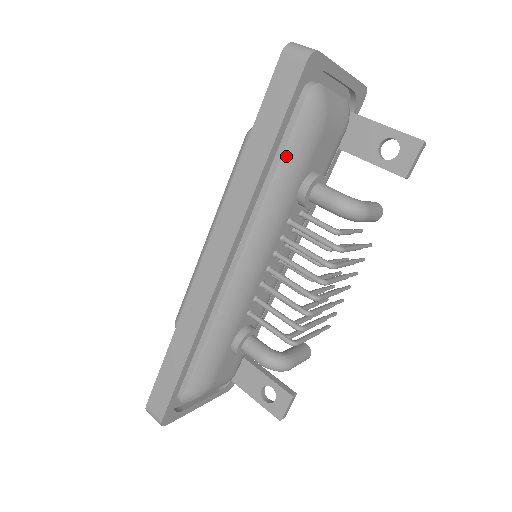
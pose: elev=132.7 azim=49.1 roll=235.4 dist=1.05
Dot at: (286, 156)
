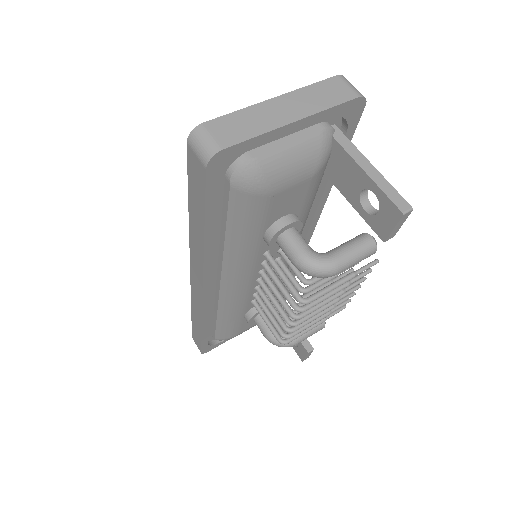
Dot at: (231, 224)
